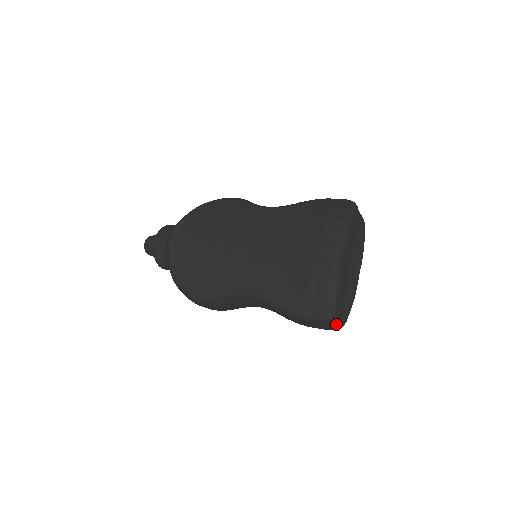
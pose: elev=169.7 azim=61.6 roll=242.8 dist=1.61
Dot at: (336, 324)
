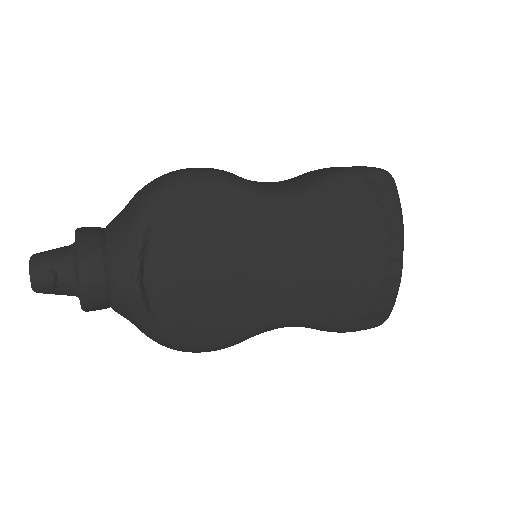
Dot at: occluded
